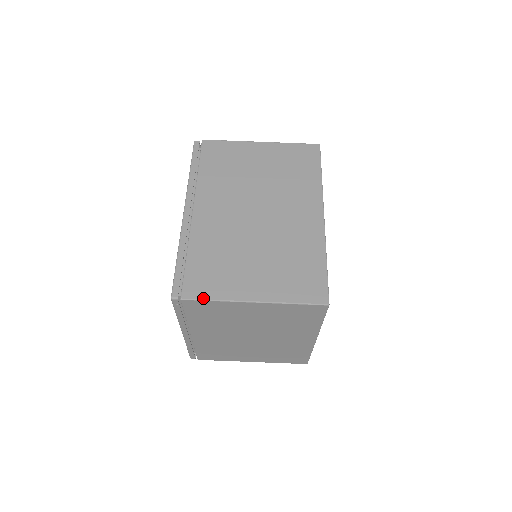
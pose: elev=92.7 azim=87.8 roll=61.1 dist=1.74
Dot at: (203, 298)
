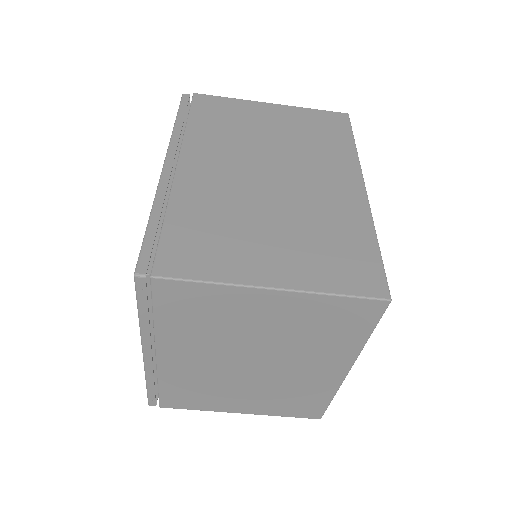
Dot at: (189, 277)
